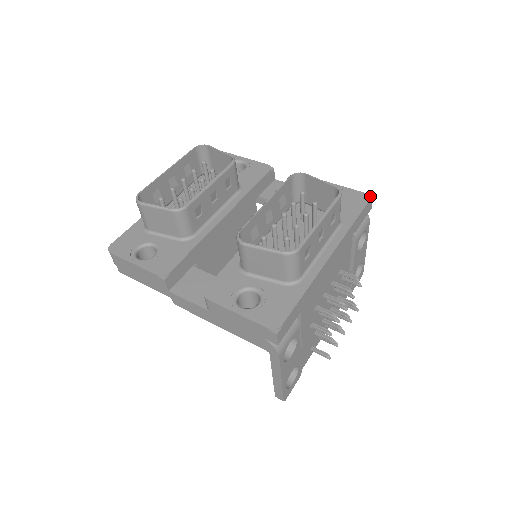
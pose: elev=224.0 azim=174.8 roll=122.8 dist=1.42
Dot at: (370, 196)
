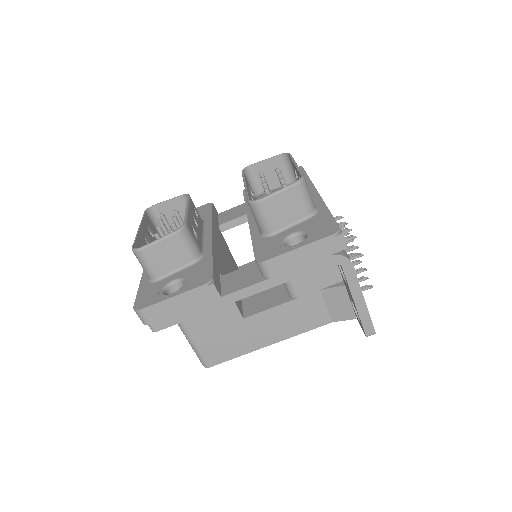
Dot at: occluded
